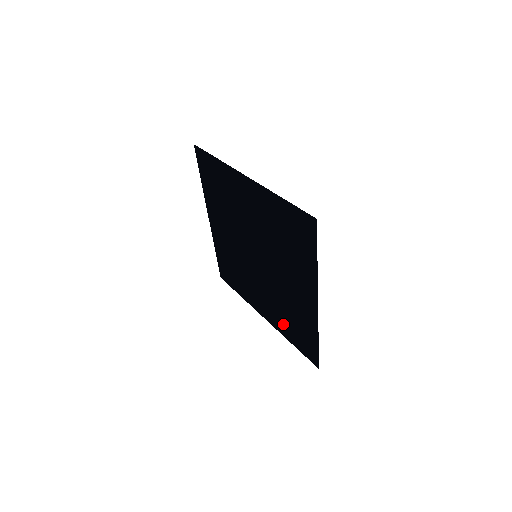
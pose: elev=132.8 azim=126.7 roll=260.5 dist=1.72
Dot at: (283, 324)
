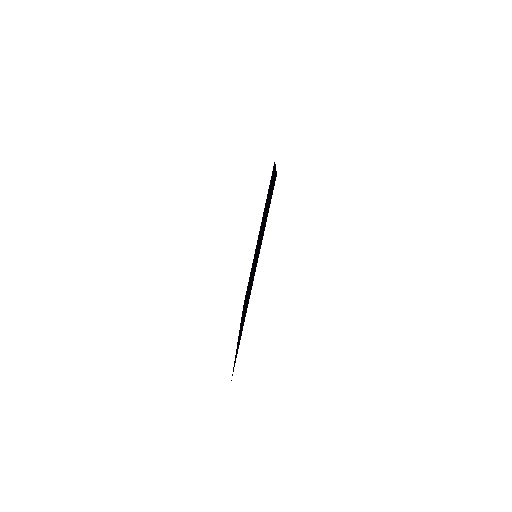
Dot at: (251, 269)
